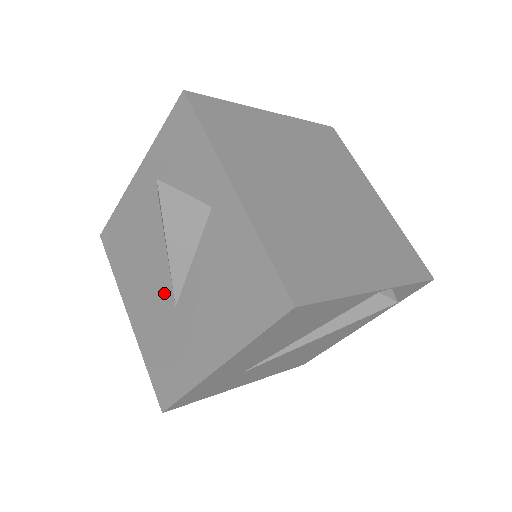
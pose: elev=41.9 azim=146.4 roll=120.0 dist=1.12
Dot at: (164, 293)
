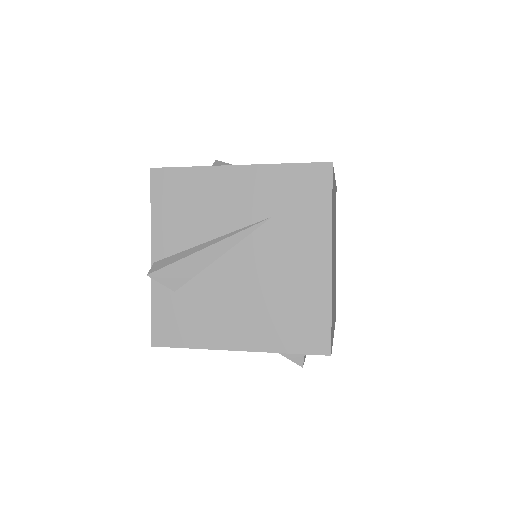
Dot at: occluded
